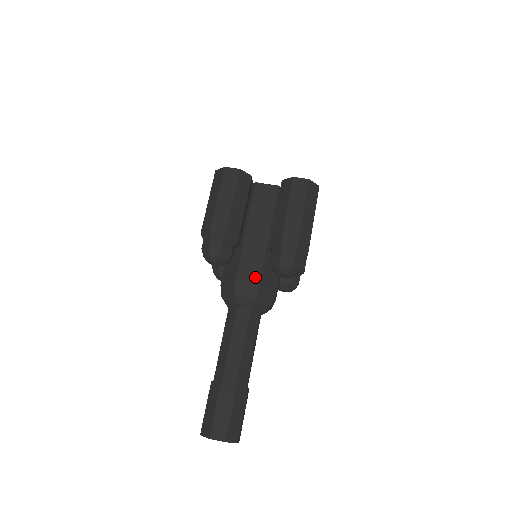
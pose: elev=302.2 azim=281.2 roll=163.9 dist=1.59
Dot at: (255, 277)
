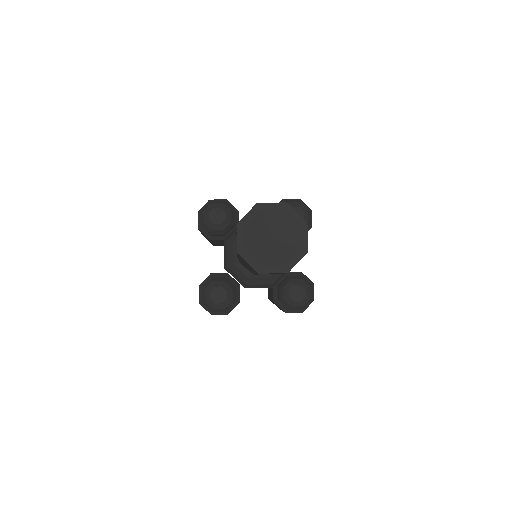
Dot at: occluded
